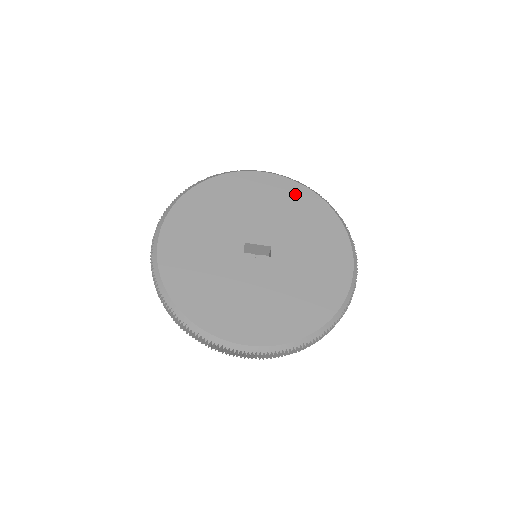
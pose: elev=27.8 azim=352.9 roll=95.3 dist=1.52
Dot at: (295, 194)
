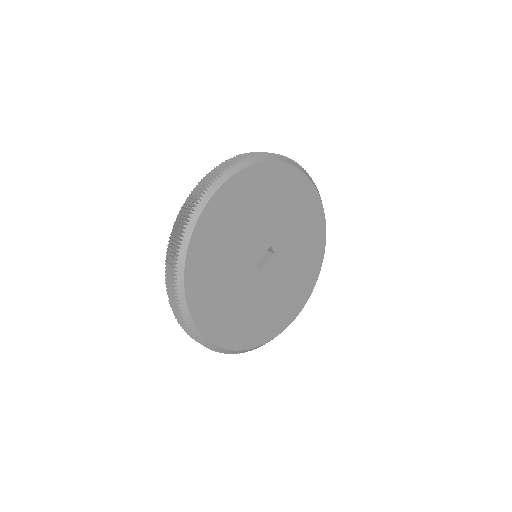
Dot at: (256, 181)
